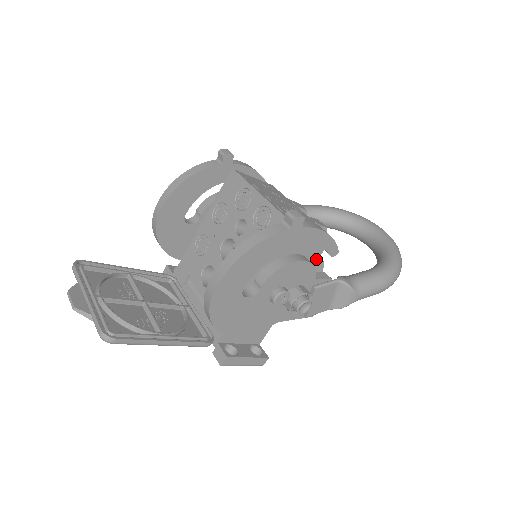
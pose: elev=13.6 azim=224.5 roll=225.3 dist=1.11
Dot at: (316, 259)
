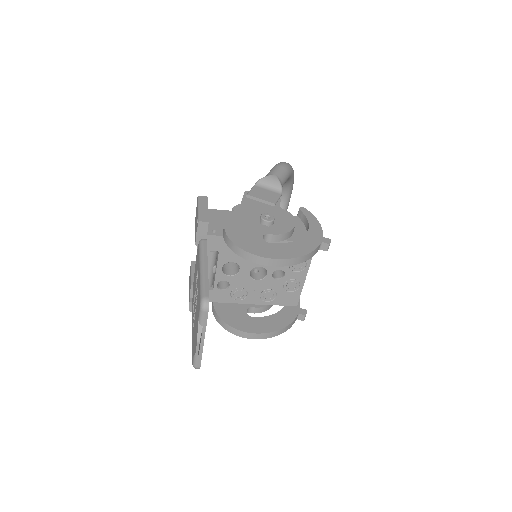
Dot at: occluded
